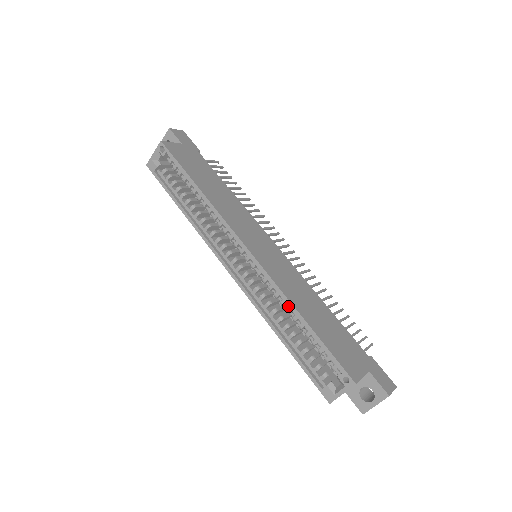
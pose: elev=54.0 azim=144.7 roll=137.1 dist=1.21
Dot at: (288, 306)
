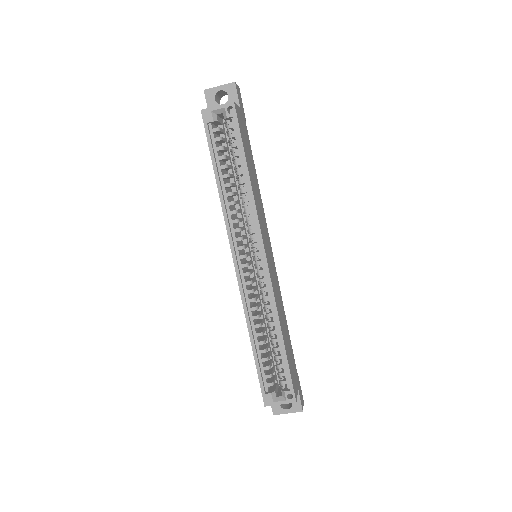
Dot at: occluded
